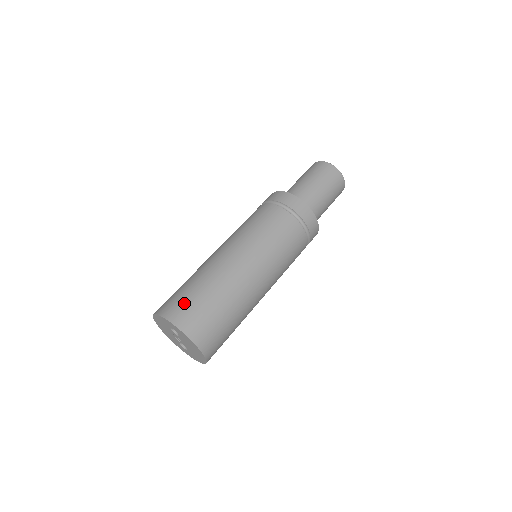
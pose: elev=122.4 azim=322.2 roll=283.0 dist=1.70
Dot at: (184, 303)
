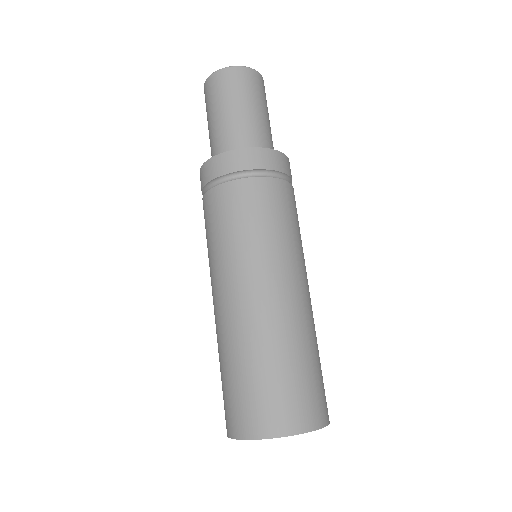
Dot at: (271, 400)
